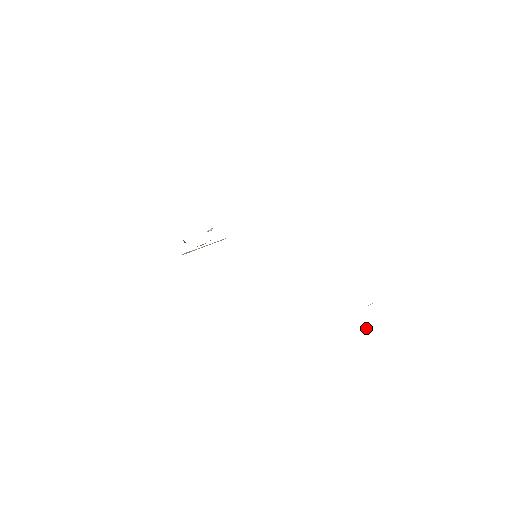
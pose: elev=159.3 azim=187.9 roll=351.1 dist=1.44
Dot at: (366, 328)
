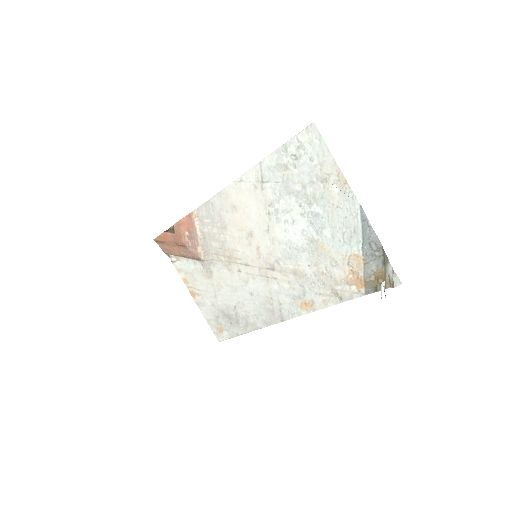
Dot at: occluded
